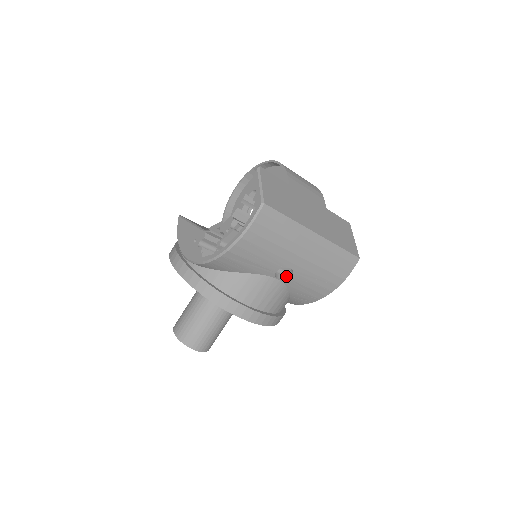
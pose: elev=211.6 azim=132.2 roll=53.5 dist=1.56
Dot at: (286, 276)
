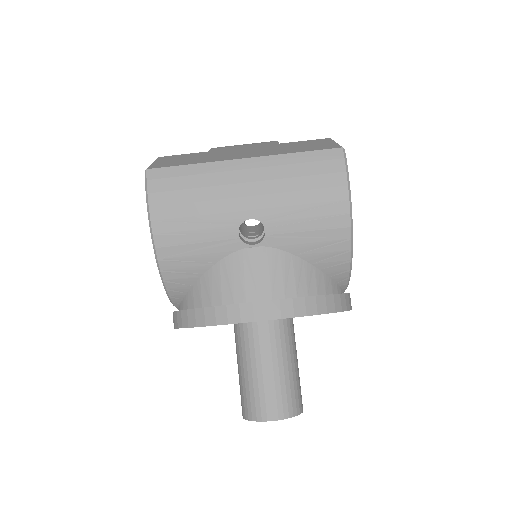
Dot at: (263, 236)
